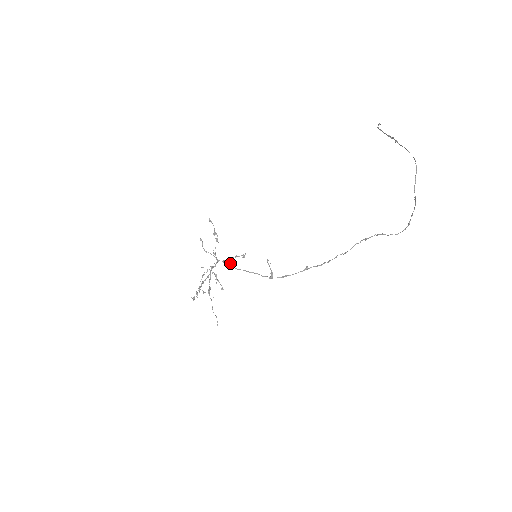
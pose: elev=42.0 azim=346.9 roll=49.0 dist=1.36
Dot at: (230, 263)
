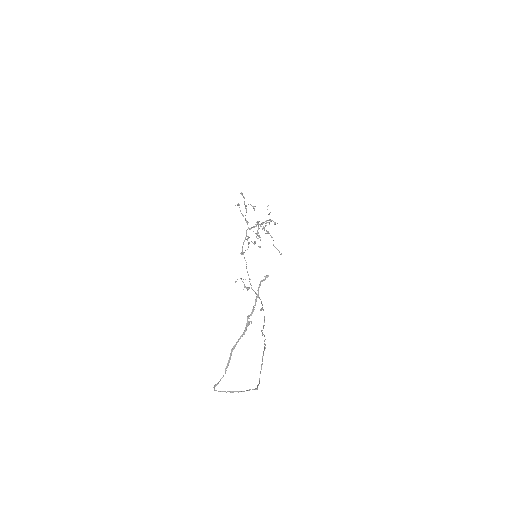
Dot at: (242, 246)
